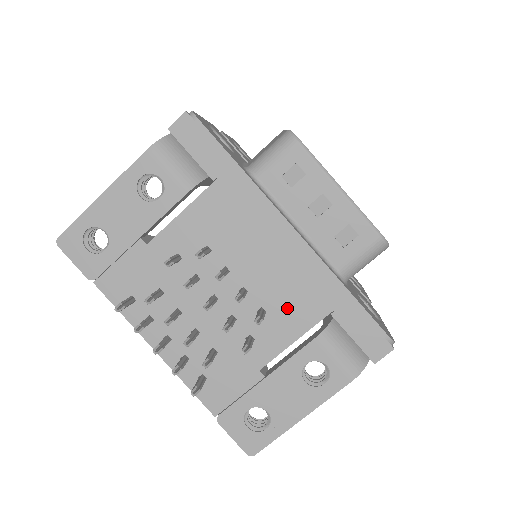
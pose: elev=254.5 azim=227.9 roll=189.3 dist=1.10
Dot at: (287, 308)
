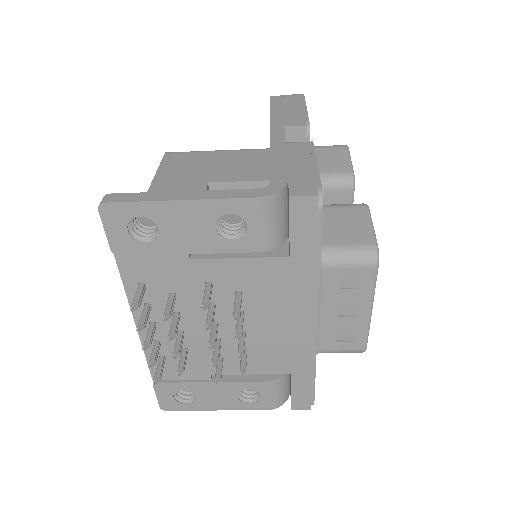
Dot at: (265, 357)
